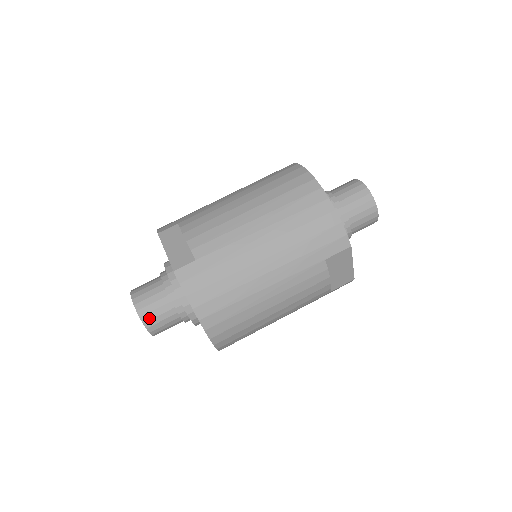
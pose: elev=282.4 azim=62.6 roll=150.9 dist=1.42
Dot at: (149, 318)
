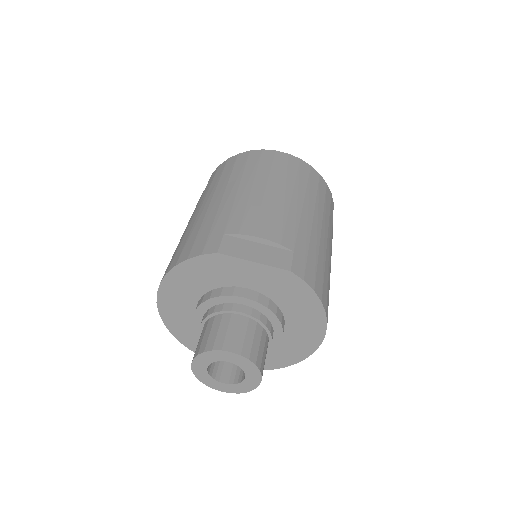
Dot at: (260, 360)
